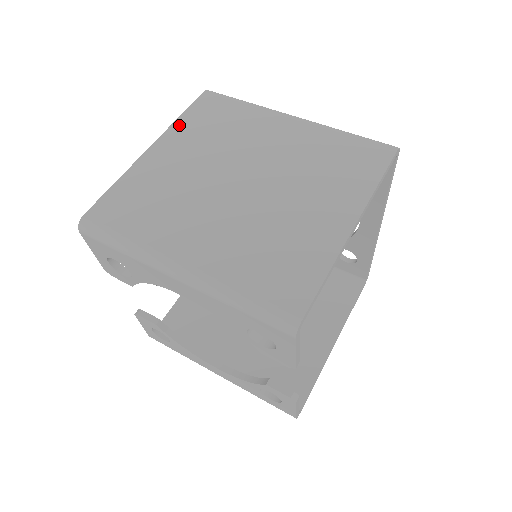
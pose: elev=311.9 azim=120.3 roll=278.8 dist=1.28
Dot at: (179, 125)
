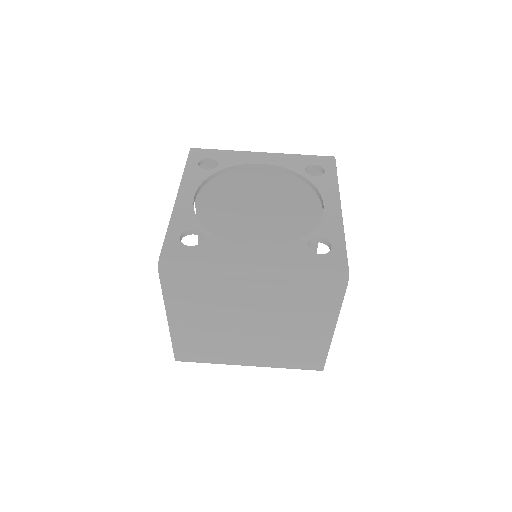
Dot at: (170, 303)
